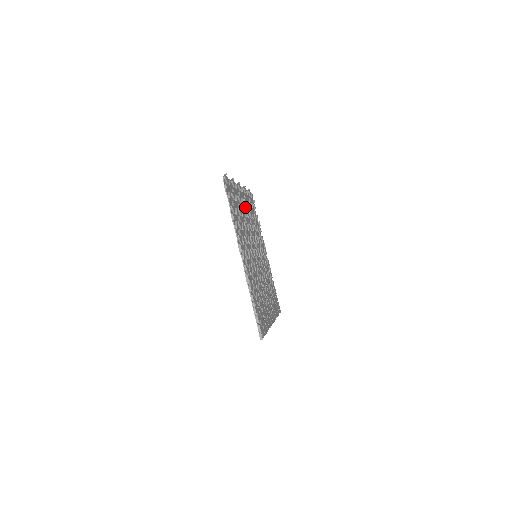
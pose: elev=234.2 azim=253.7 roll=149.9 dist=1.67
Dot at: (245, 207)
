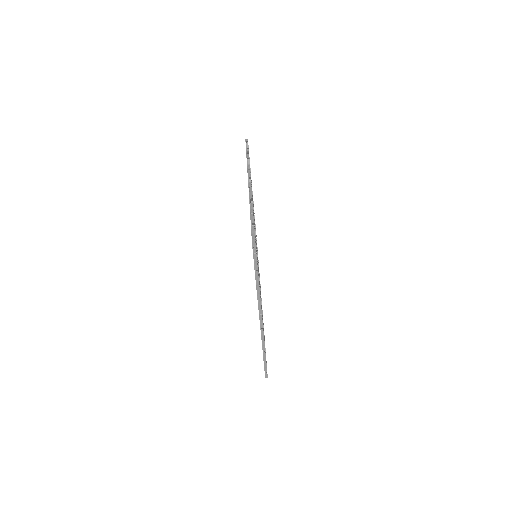
Dot at: occluded
